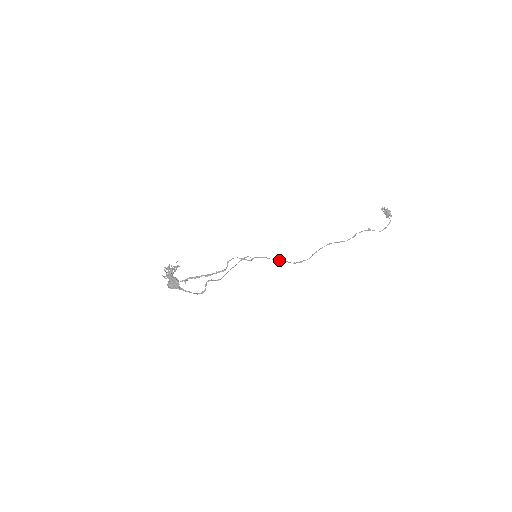
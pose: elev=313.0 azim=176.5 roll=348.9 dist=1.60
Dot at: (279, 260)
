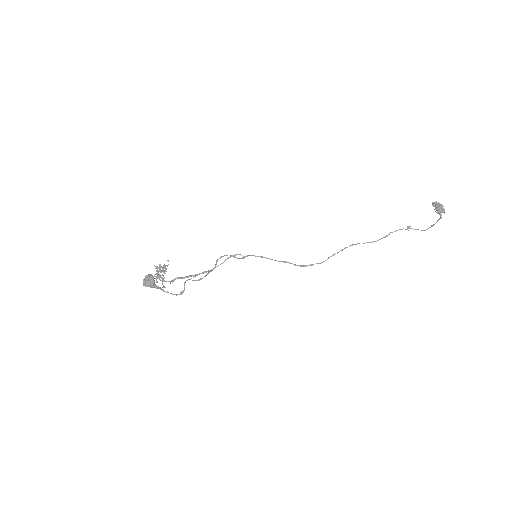
Dot at: (281, 261)
